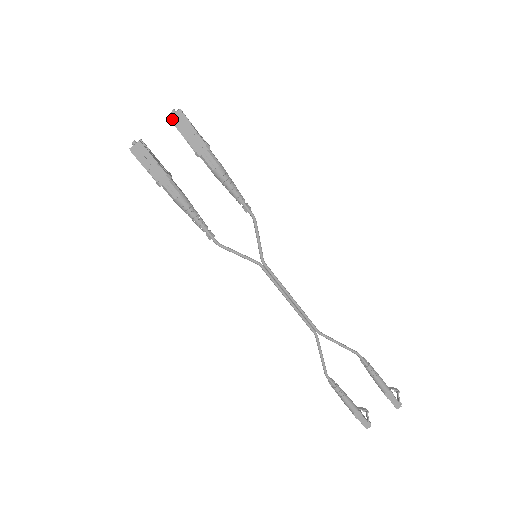
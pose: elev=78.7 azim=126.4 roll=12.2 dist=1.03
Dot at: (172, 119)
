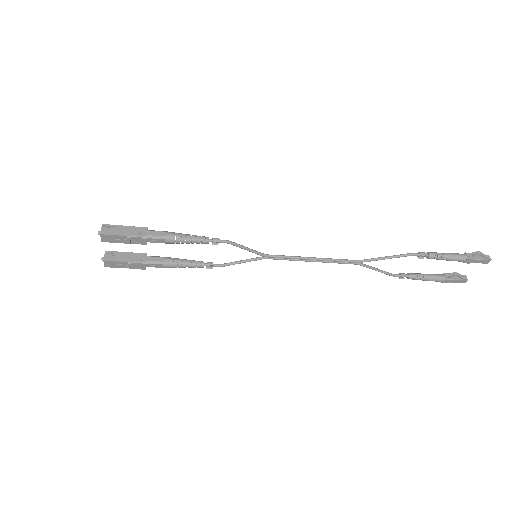
Dot at: (104, 241)
